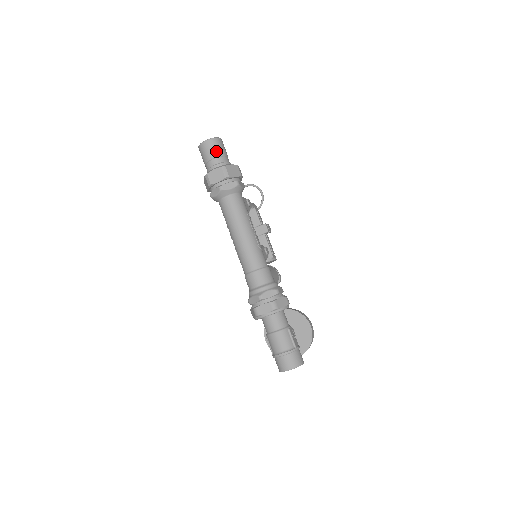
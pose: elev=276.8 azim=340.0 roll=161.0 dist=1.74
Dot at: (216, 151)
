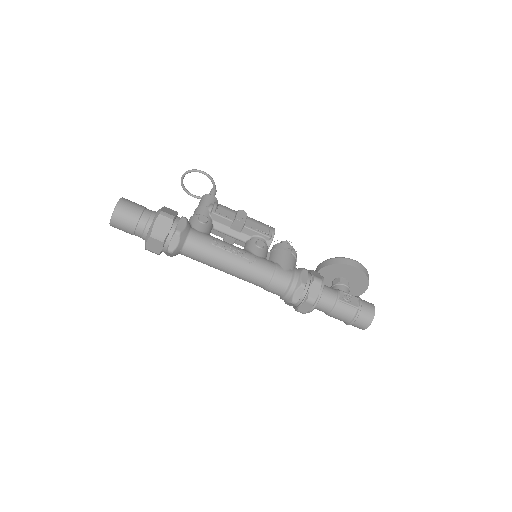
Dot at: (129, 222)
